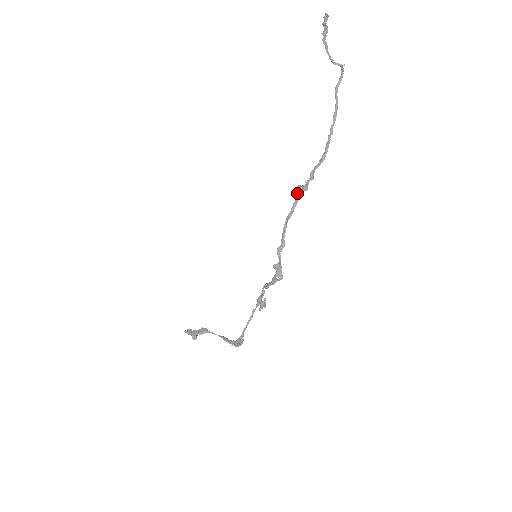
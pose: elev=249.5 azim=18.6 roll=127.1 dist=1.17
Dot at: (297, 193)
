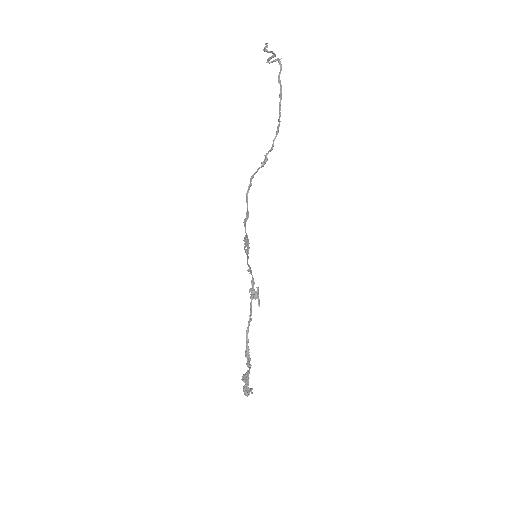
Dot at: (259, 168)
